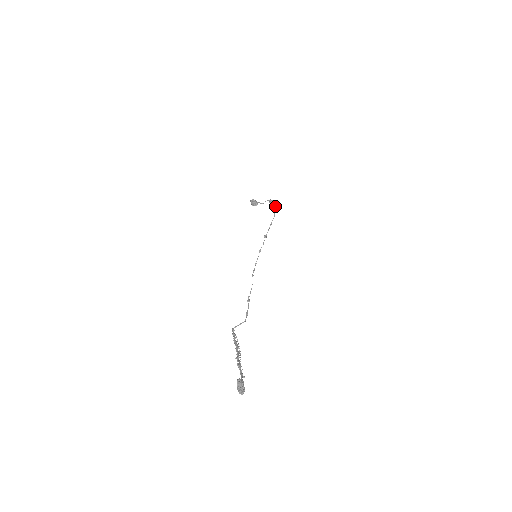
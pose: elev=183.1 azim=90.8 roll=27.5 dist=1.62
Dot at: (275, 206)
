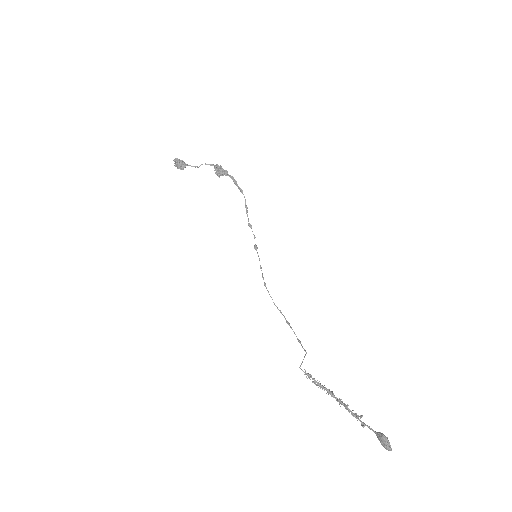
Dot at: (231, 176)
